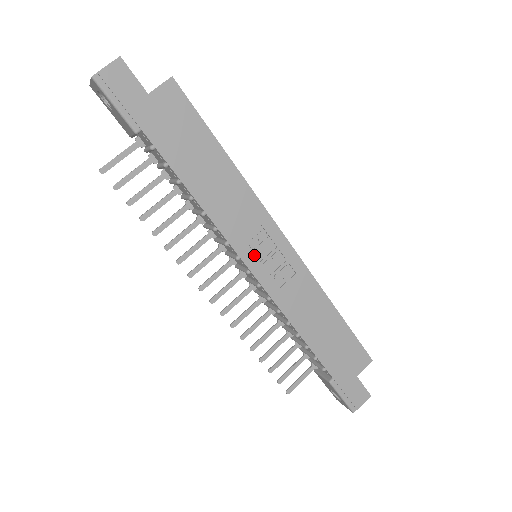
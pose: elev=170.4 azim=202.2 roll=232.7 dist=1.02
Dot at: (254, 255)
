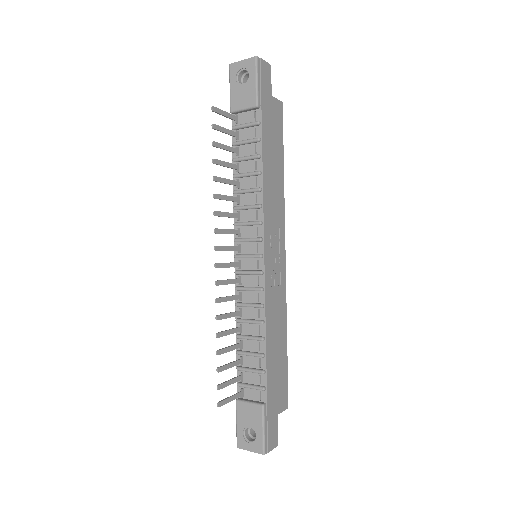
Dot at: (270, 246)
